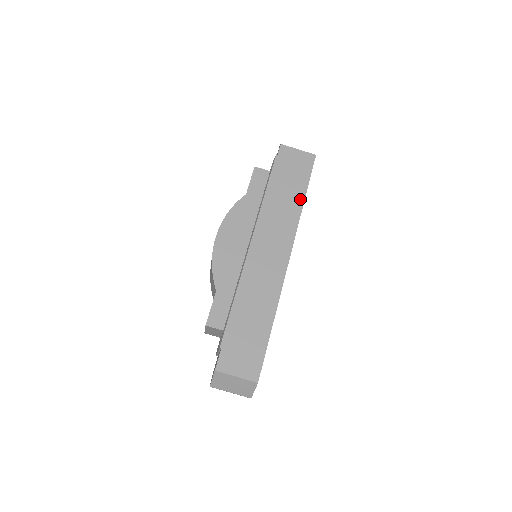
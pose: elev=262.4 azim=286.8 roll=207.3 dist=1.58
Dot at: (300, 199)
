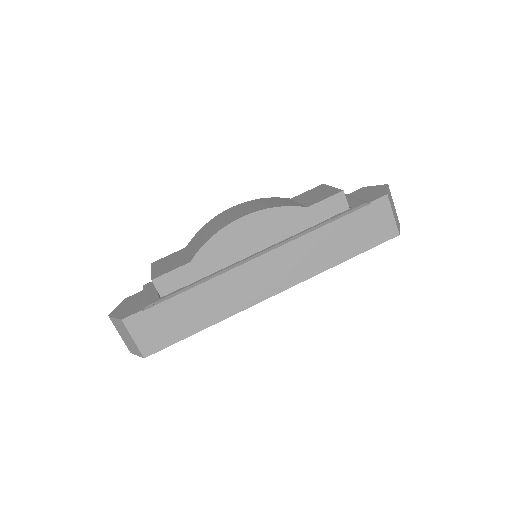
Dot at: (341, 258)
